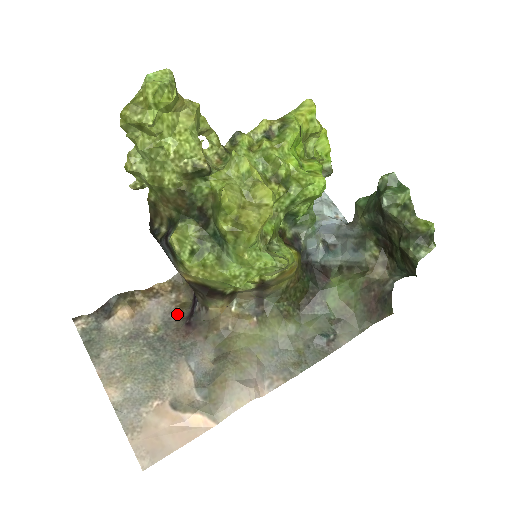
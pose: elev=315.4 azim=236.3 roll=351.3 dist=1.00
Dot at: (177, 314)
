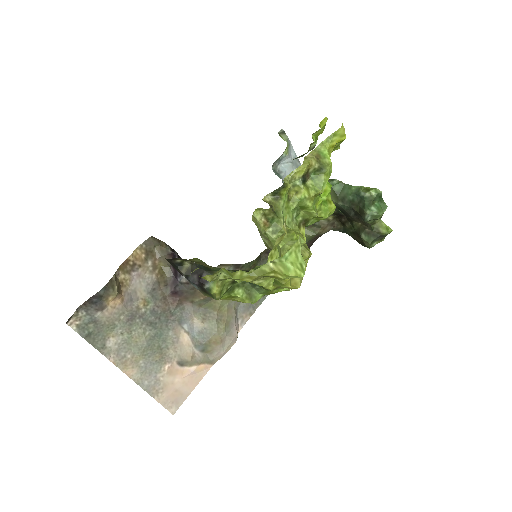
Dot at: (159, 282)
